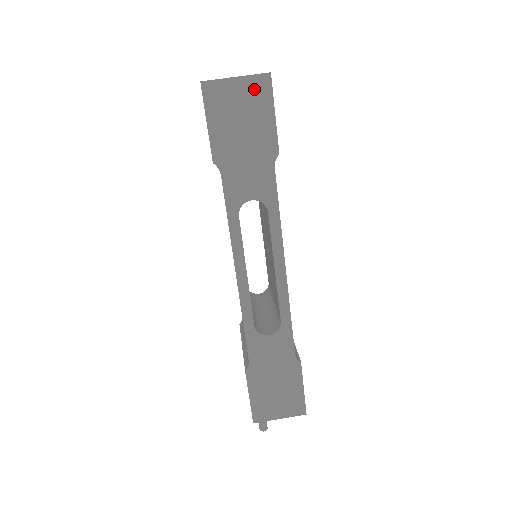
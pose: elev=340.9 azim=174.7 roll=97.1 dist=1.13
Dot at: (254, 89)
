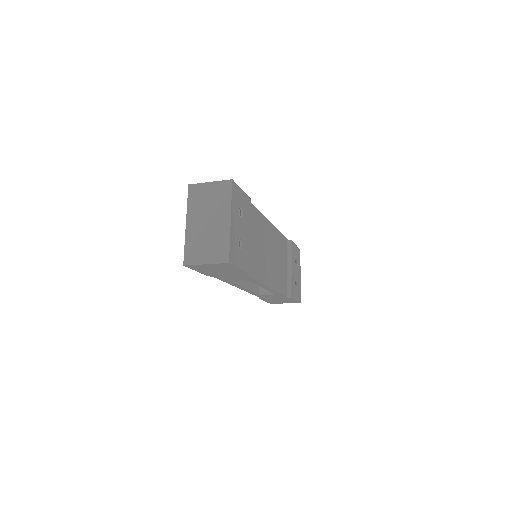
Dot at: (221, 266)
